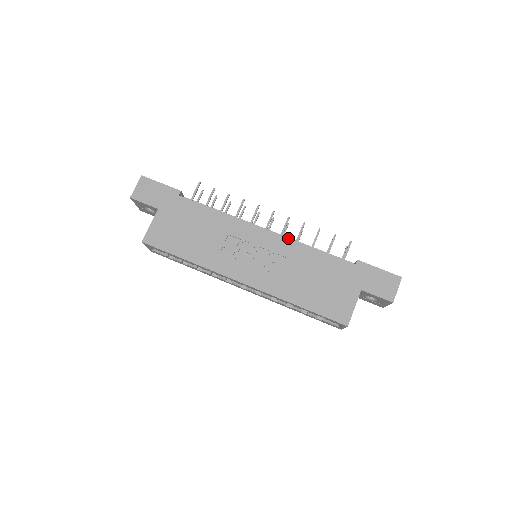
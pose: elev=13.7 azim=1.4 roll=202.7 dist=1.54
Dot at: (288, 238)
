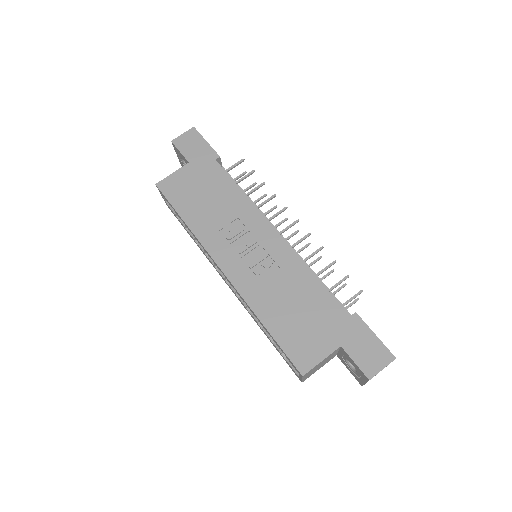
Dot at: occluded
